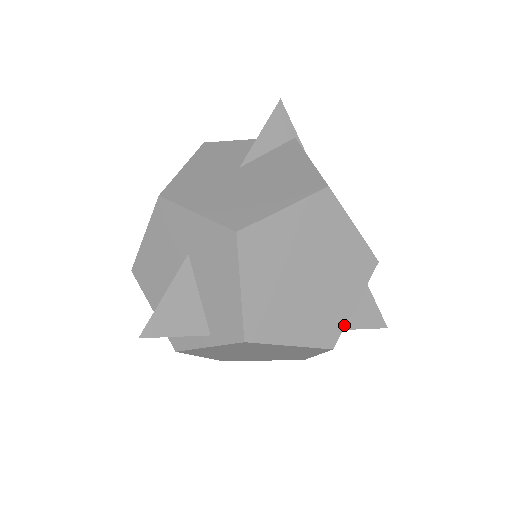
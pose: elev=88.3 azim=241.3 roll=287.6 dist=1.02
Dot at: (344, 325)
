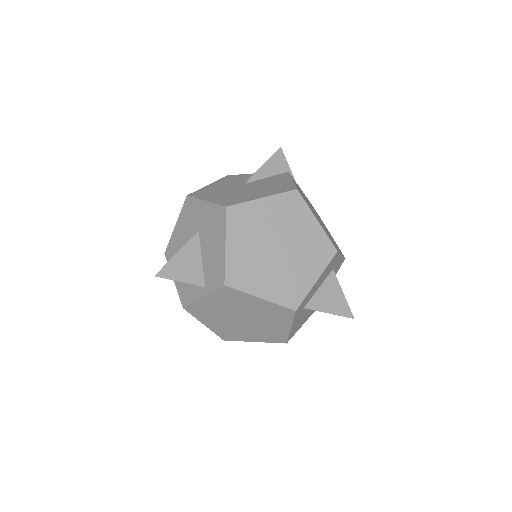
Dot at: (306, 294)
